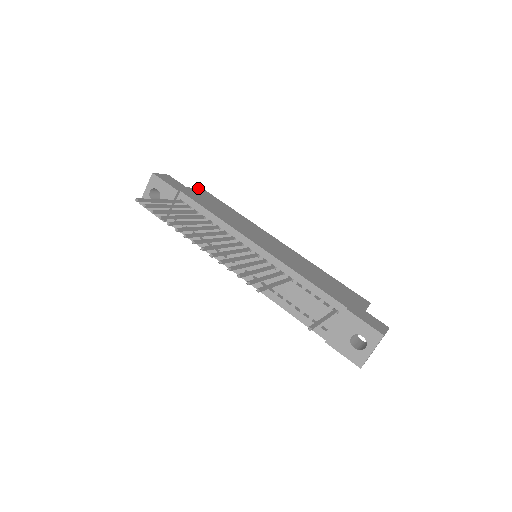
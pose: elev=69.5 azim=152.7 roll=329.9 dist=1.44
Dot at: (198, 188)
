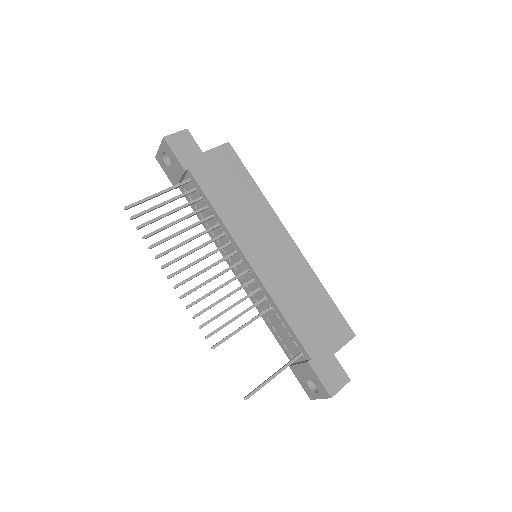
Dot at: (221, 145)
